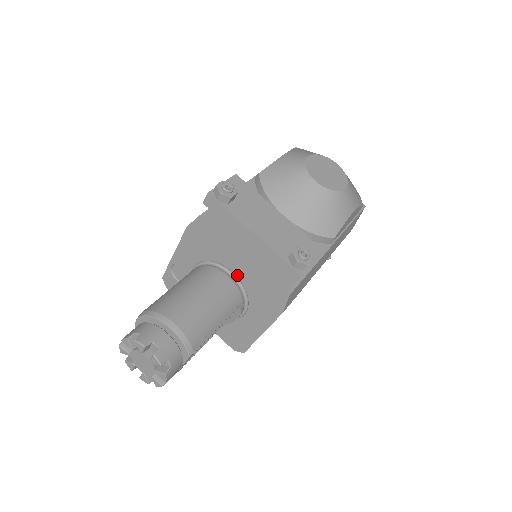
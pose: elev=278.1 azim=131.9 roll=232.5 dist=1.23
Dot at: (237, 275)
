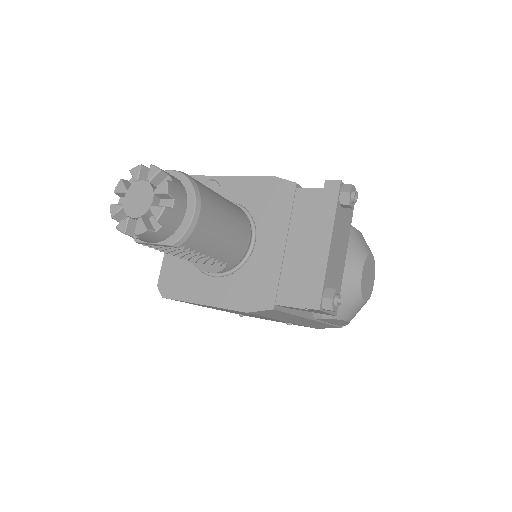
Dot at: (255, 248)
